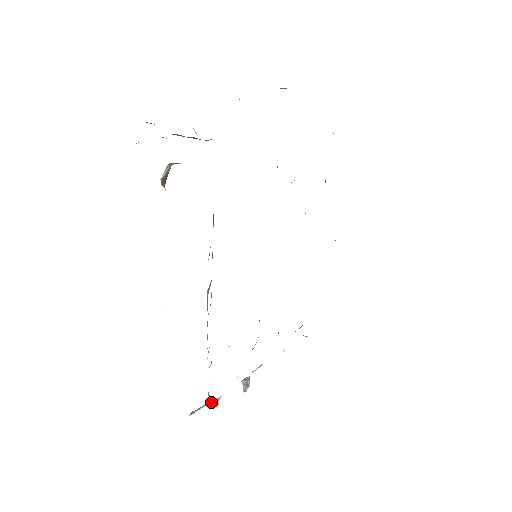
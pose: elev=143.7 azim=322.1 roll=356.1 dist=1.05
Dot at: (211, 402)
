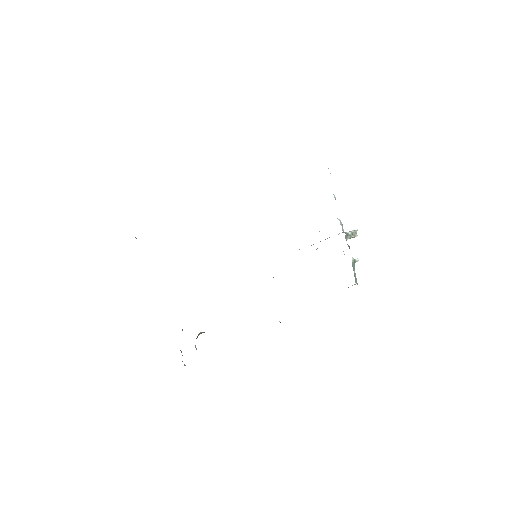
Dot at: (354, 266)
